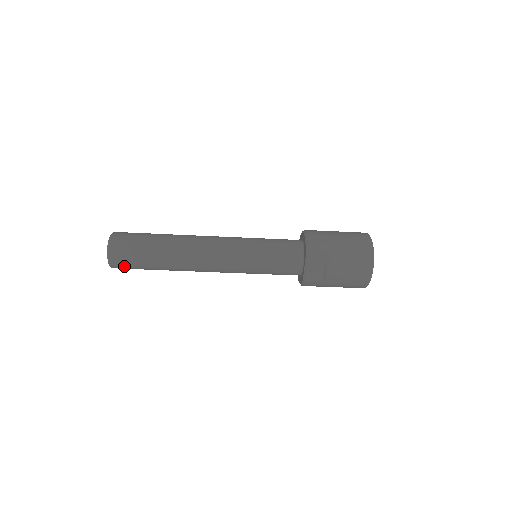
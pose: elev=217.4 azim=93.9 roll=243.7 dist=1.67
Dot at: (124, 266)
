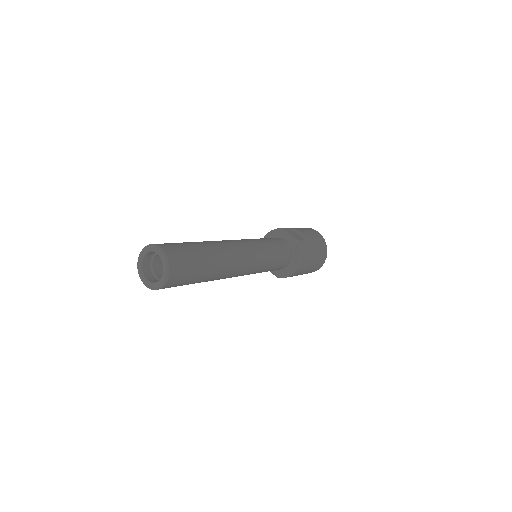
Dot at: occluded
